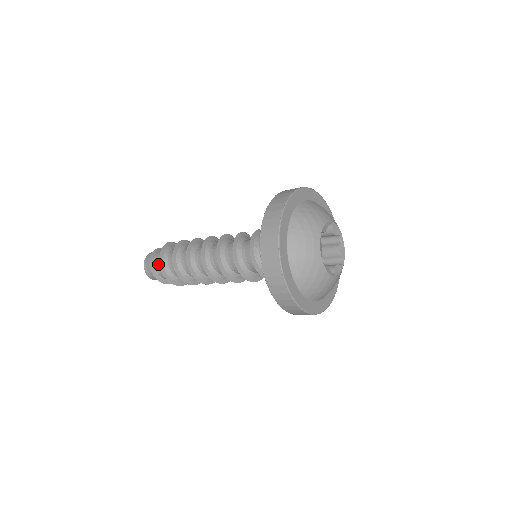
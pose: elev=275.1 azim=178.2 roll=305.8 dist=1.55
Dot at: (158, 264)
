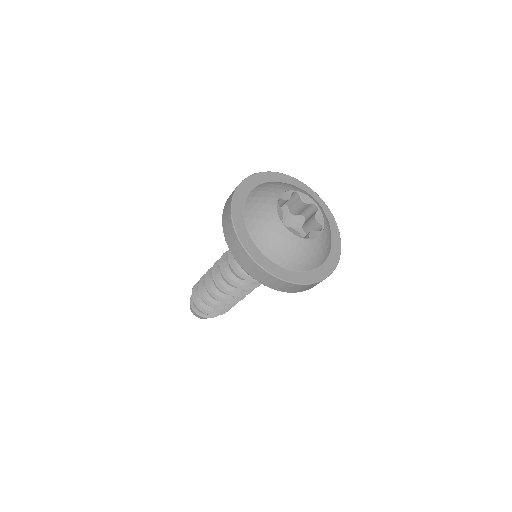
Dot at: occluded
